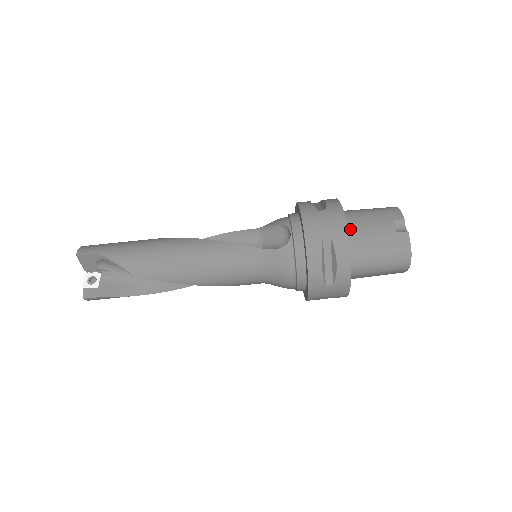
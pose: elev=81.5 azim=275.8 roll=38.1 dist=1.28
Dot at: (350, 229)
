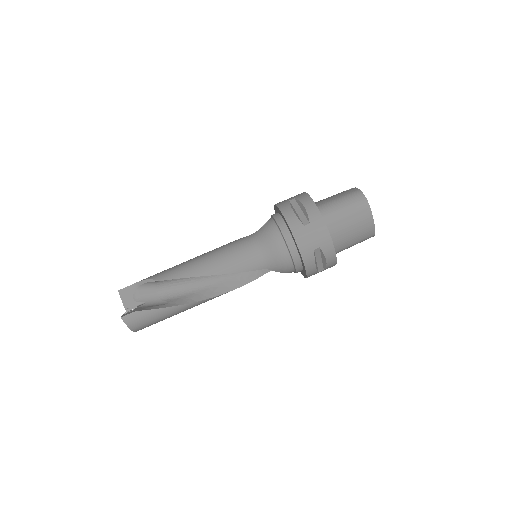
Dot at: occluded
